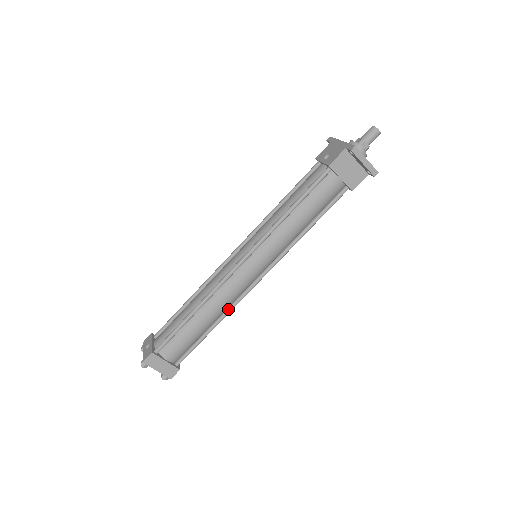
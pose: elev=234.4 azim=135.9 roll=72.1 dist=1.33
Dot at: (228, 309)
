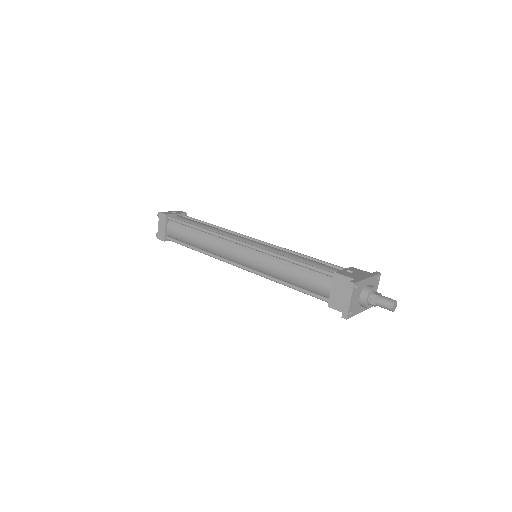
Dot at: (211, 253)
